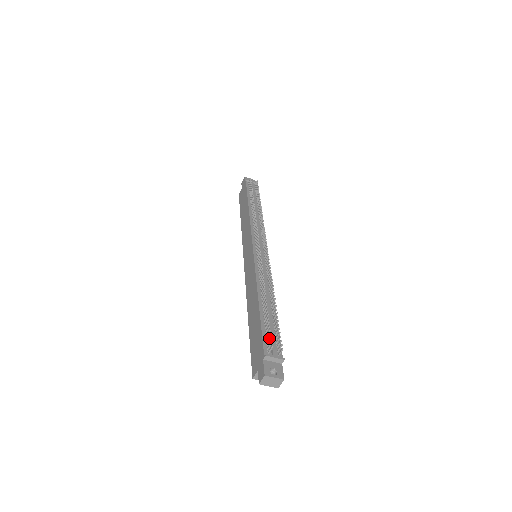
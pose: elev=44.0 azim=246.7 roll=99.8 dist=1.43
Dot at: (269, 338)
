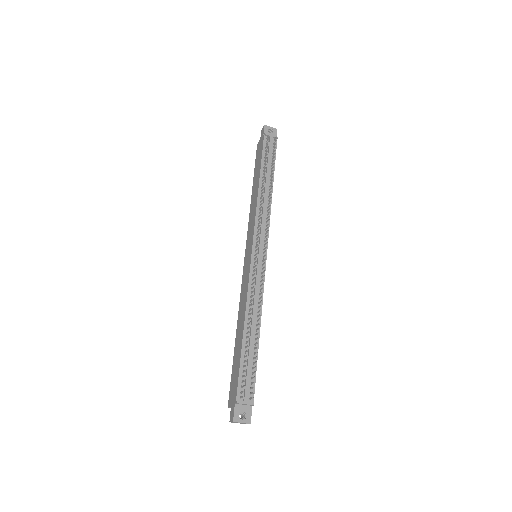
Dot at: (245, 379)
